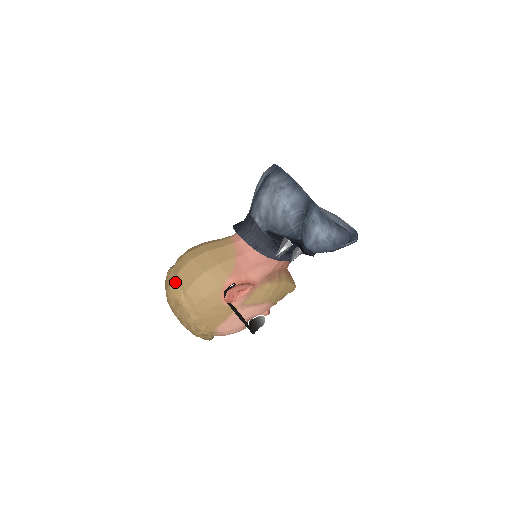
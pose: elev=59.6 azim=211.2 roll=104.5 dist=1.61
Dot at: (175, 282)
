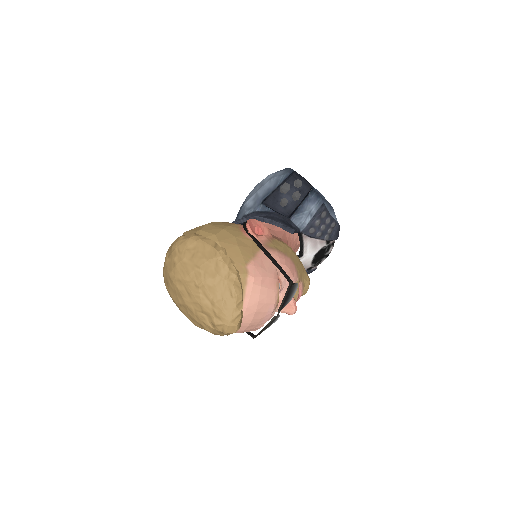
Dot at: (183, 235)
